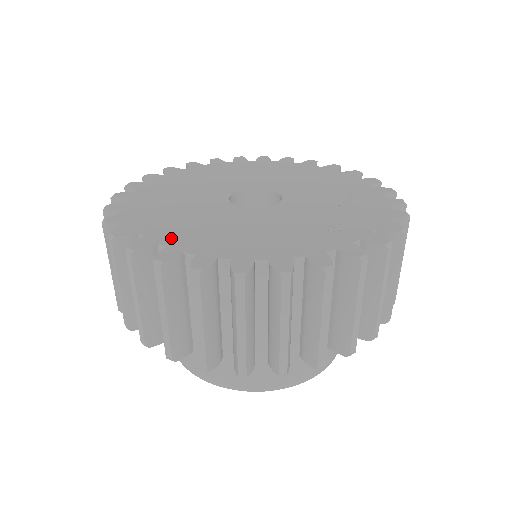
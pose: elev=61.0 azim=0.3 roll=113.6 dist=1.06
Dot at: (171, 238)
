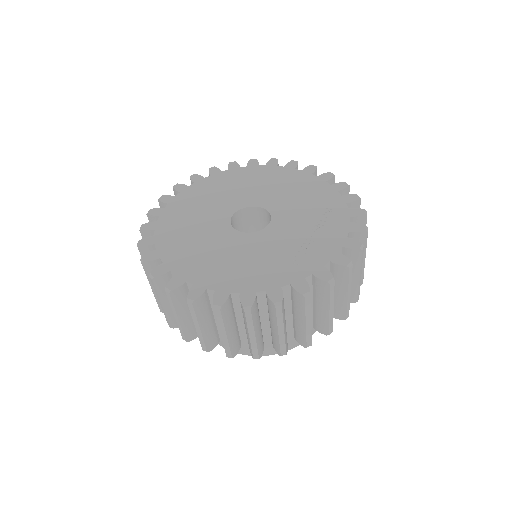
Dot at: (180, 265)
